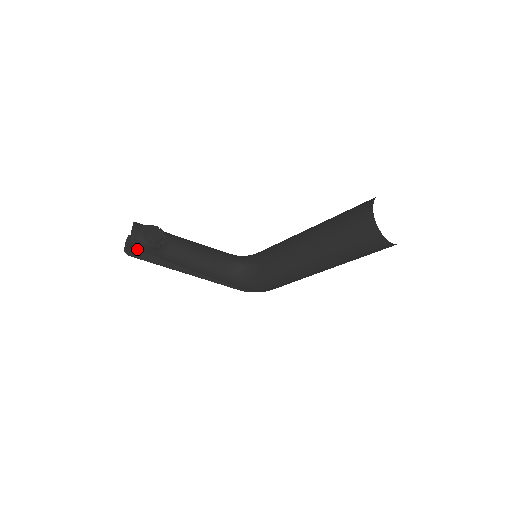
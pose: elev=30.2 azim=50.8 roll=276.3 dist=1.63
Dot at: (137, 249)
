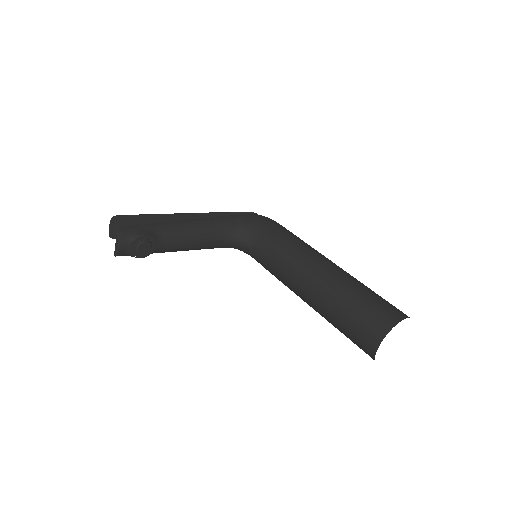
Dot at: occluded
